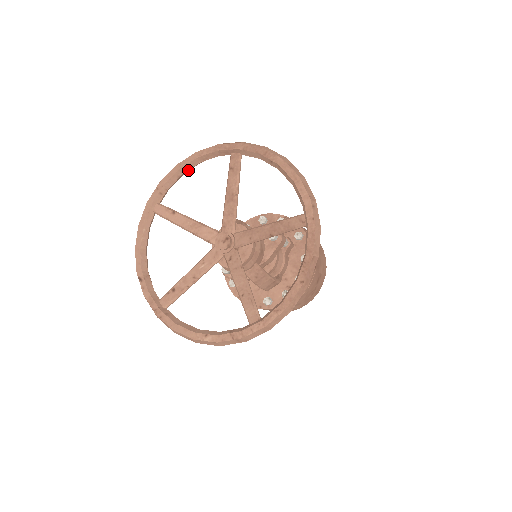
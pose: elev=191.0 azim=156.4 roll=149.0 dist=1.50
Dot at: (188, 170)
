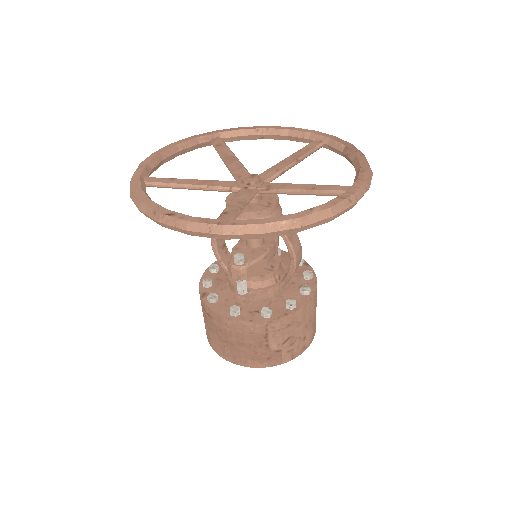
Dot at: (168, 158)
